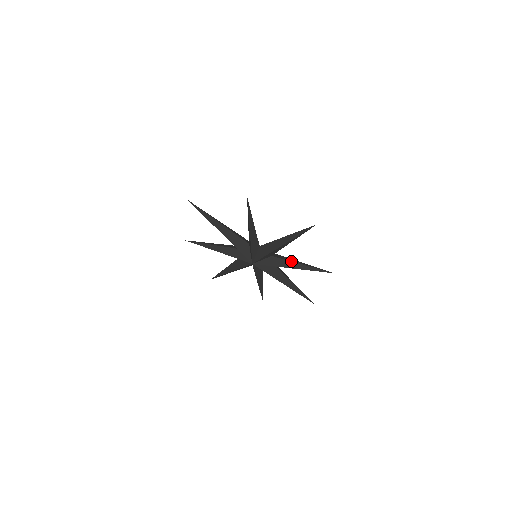
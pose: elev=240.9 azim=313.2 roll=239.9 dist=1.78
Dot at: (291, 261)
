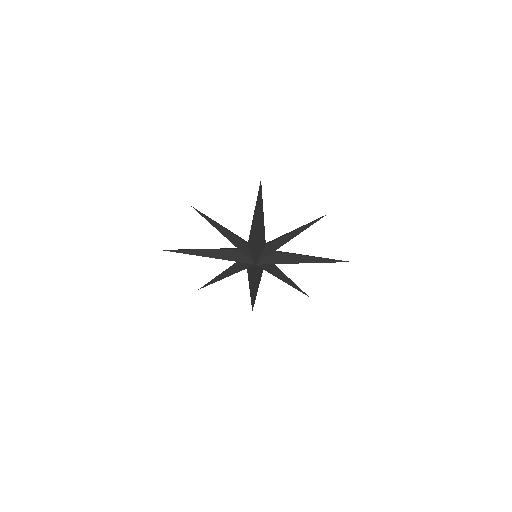
Dot at: (284, 235)
